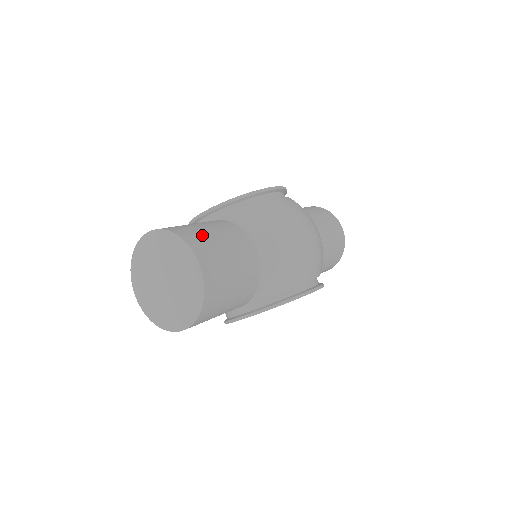
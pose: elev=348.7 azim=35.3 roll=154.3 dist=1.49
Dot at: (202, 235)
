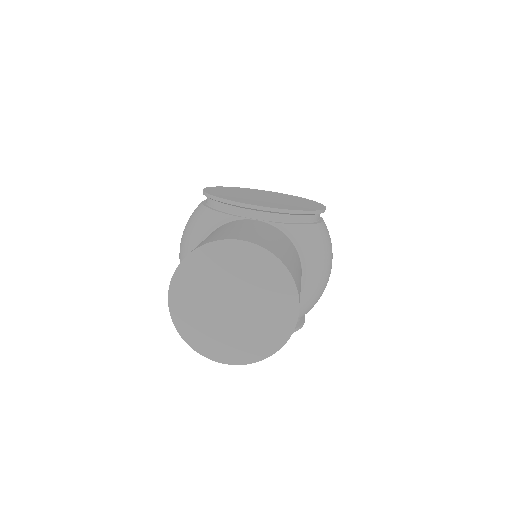
Dot at: (295, 269)
